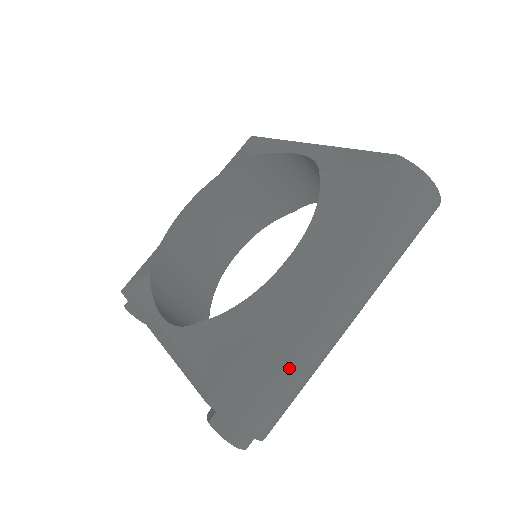
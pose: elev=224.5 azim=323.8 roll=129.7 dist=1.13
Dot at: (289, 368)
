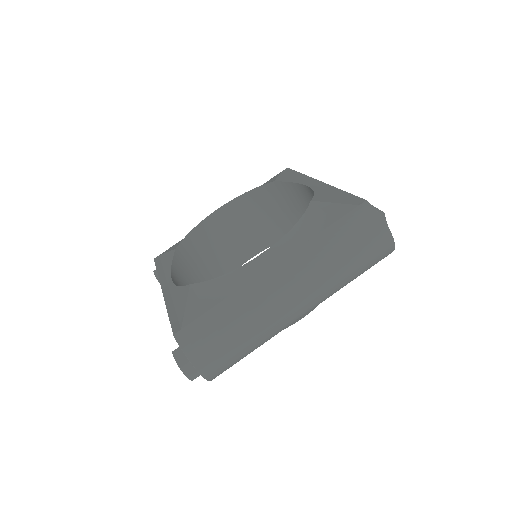
Dot at: (238, 330)
